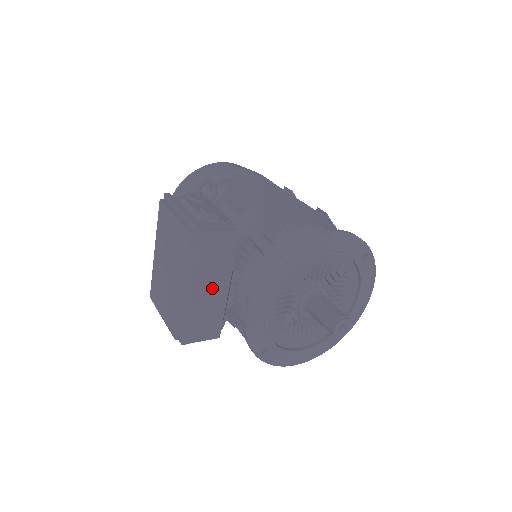
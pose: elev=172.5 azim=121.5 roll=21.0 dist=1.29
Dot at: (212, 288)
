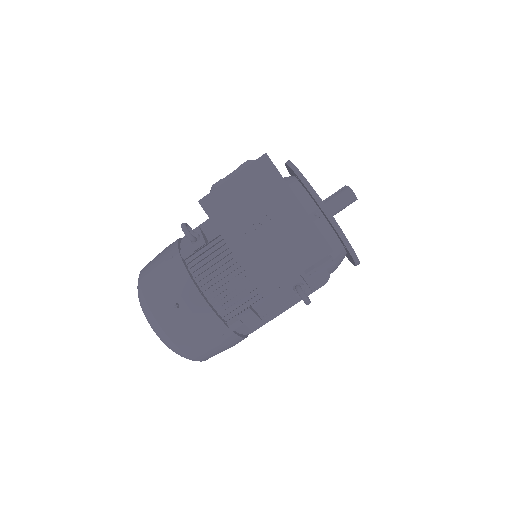
Dot at: occluded
